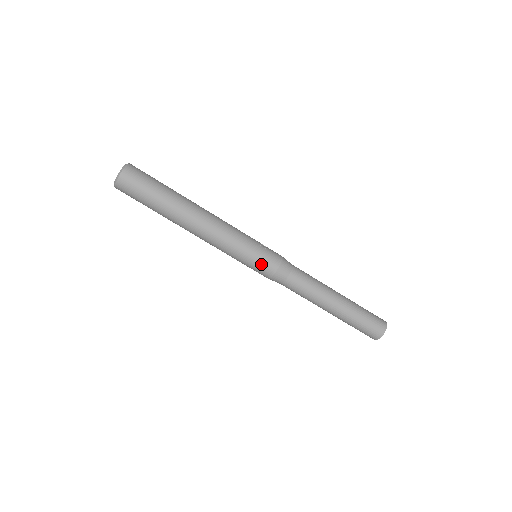
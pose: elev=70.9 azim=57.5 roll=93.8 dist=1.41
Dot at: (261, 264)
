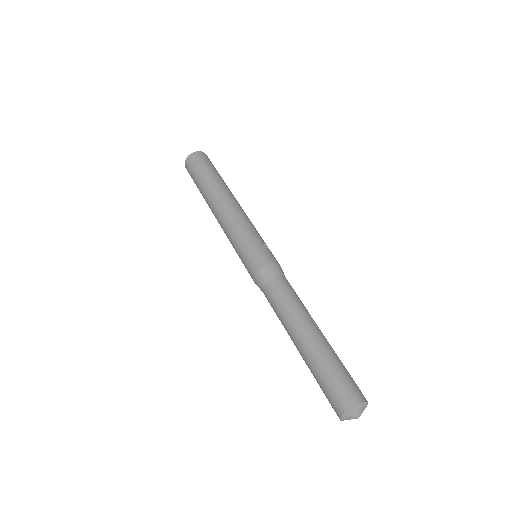
Dot at: (251, 256)
